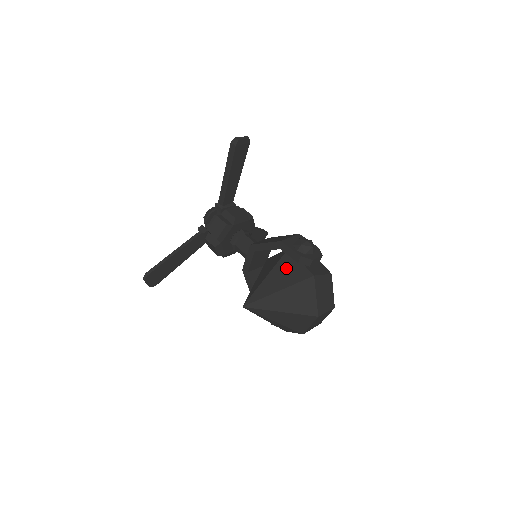
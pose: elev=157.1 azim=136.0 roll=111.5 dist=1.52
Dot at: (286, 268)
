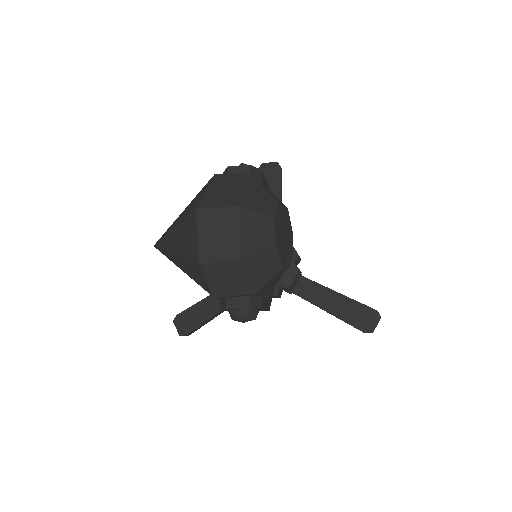
Dot at: occluded
